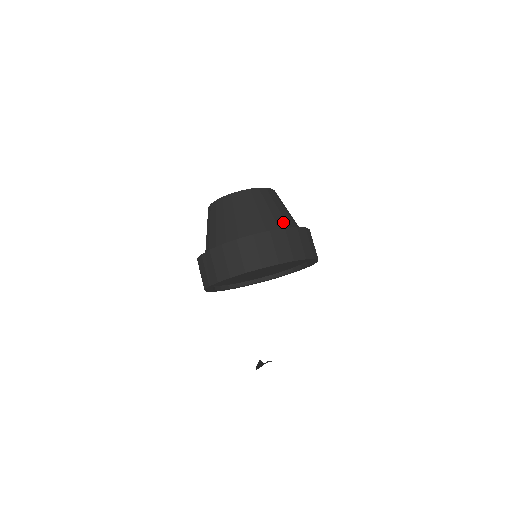
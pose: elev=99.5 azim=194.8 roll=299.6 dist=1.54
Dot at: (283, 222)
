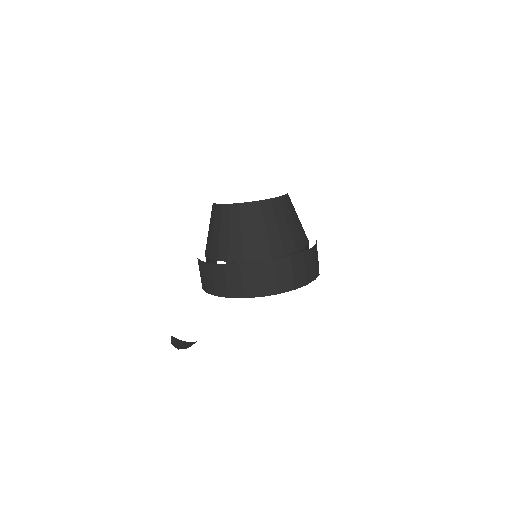
Dot at: occluded
